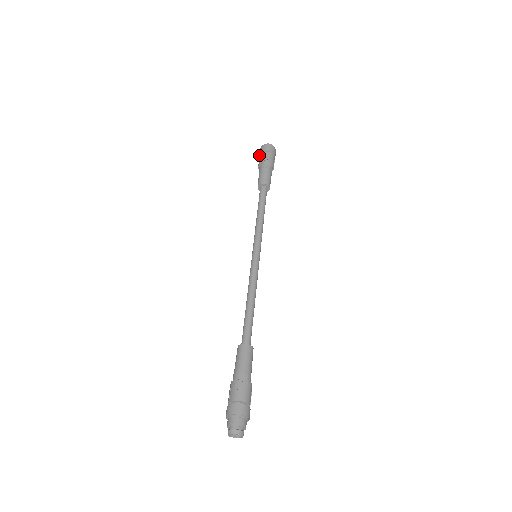
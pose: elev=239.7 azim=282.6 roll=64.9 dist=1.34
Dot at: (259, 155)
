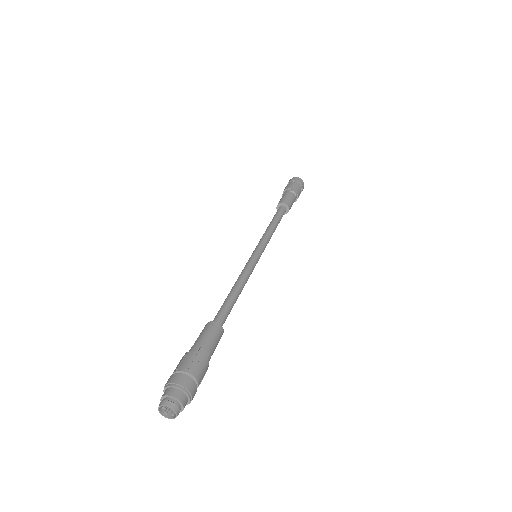
Dot at: (287, 184)
